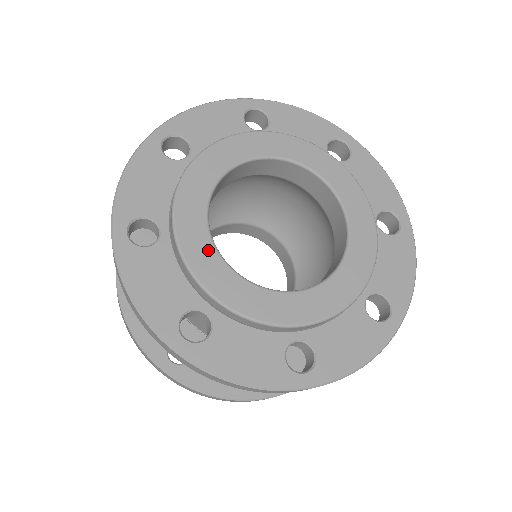
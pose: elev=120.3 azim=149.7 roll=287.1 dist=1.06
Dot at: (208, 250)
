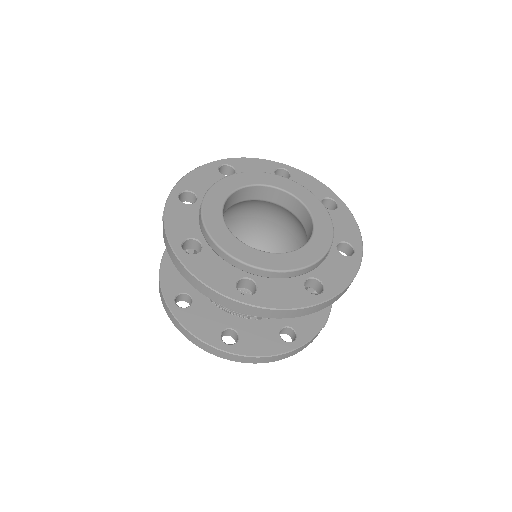
Dot at: (236, 242)
